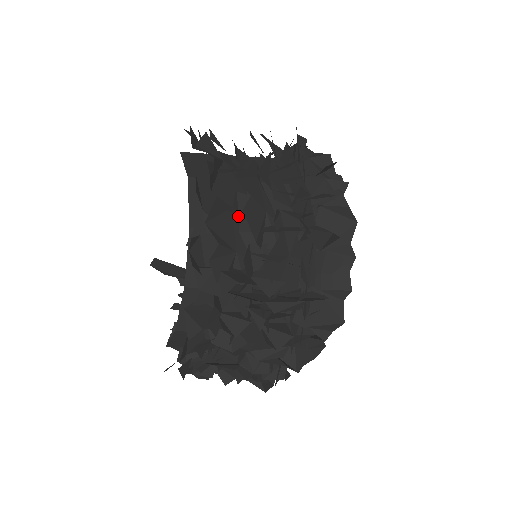
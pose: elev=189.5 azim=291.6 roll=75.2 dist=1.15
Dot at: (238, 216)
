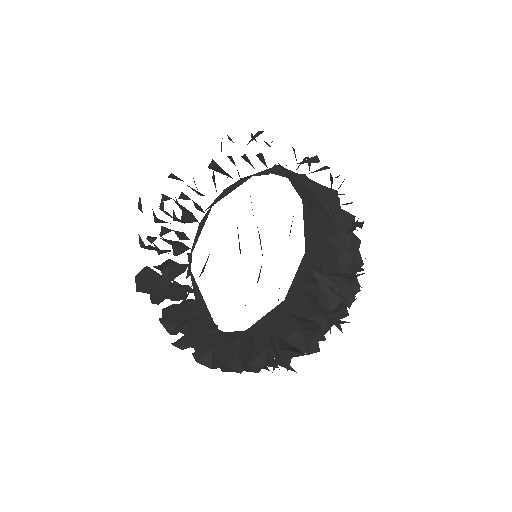
Dot at: occluded
